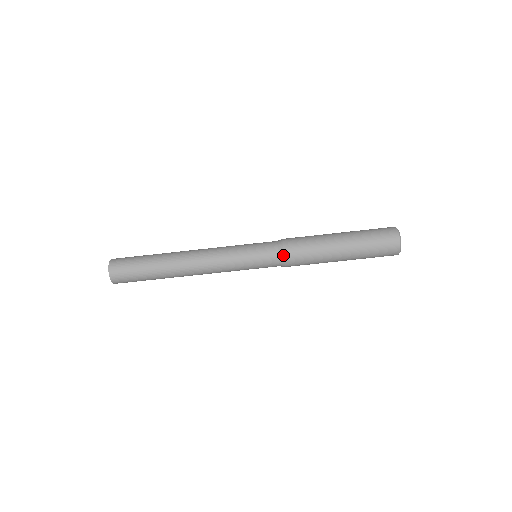
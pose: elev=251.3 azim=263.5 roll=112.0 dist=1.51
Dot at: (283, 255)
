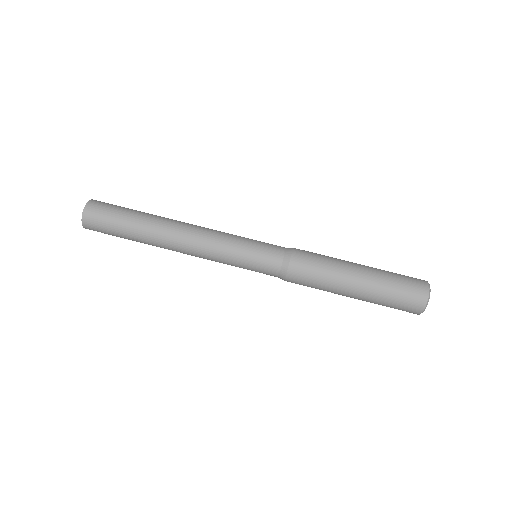
Dot at: (288, 262)
